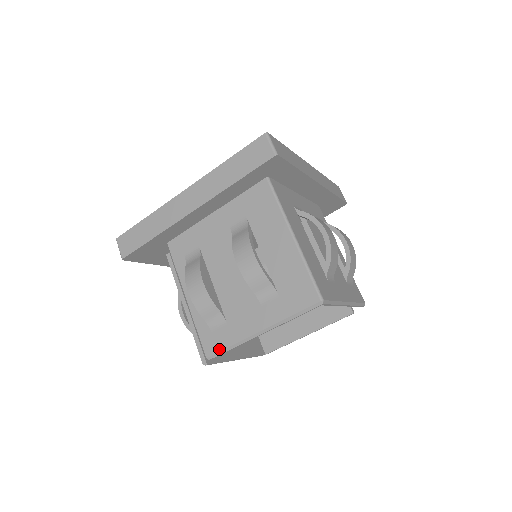
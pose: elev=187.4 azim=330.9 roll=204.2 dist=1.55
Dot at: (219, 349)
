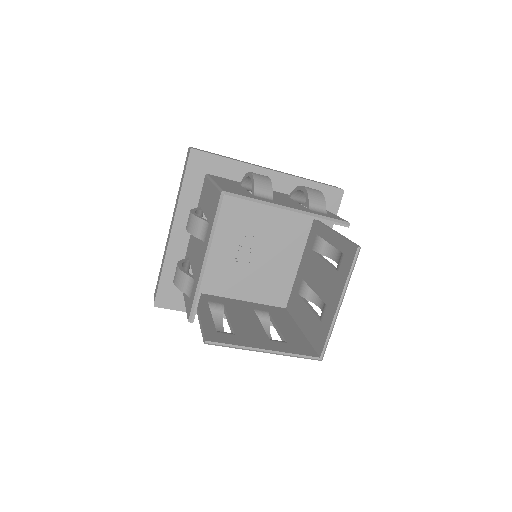
Dot at: (192, 304)
